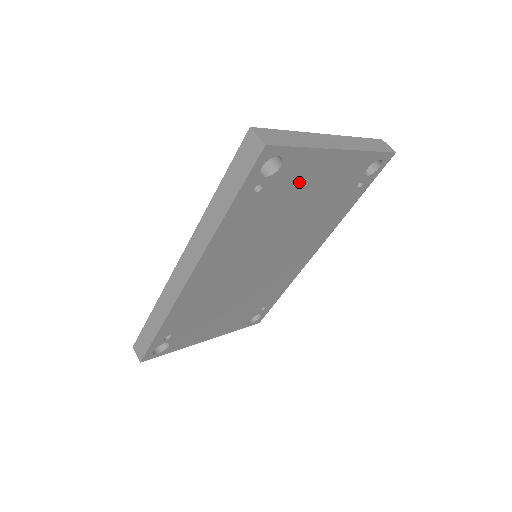
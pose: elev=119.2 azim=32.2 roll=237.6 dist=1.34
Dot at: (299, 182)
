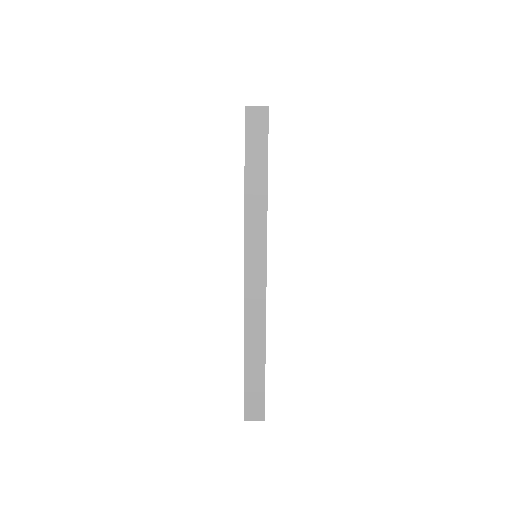
Dot at: occluded
